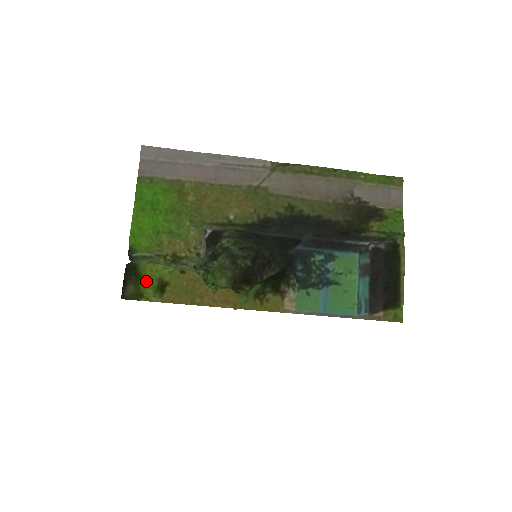
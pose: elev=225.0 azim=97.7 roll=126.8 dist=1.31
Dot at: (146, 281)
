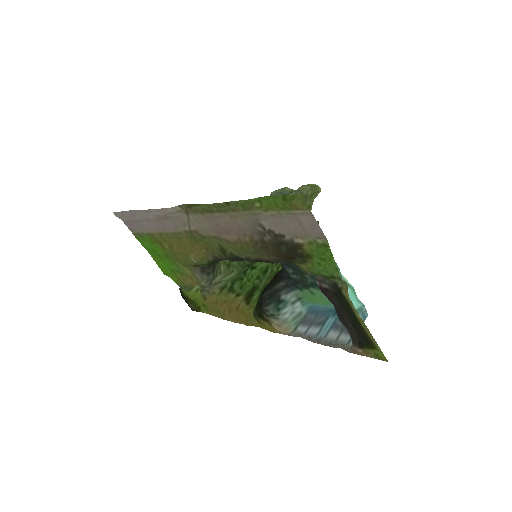
Dot at: (195, 299)
